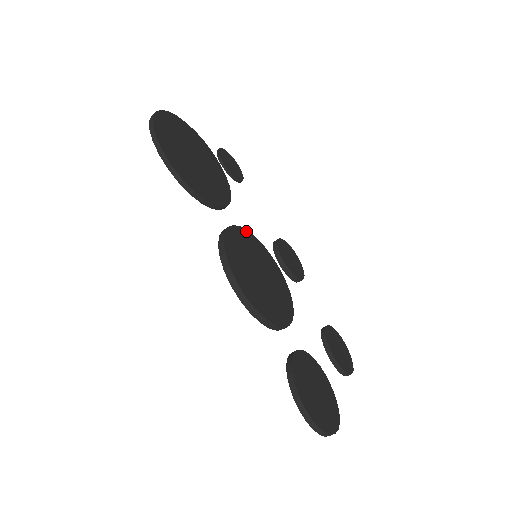
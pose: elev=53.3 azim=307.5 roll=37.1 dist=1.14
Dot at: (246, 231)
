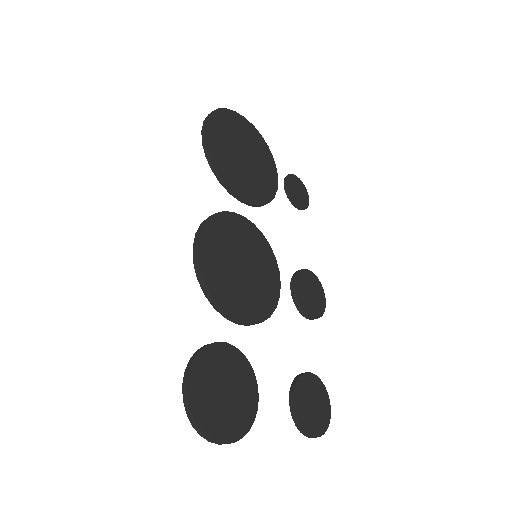
Dot at: (259, 231)
